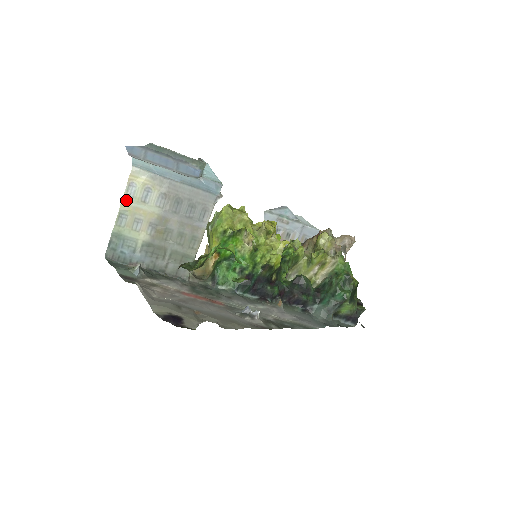
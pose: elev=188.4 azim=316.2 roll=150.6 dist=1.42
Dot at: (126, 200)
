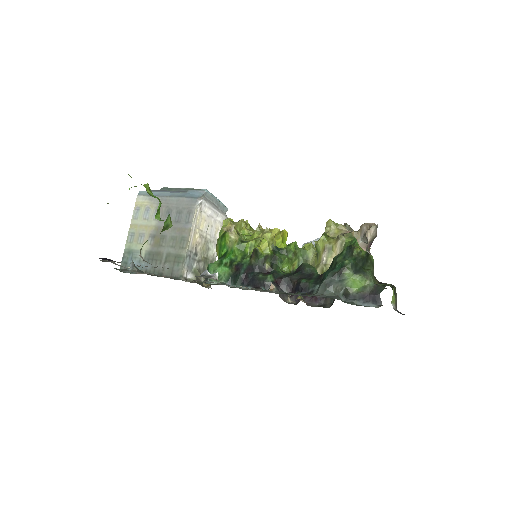
Dot at: (134, 221)
